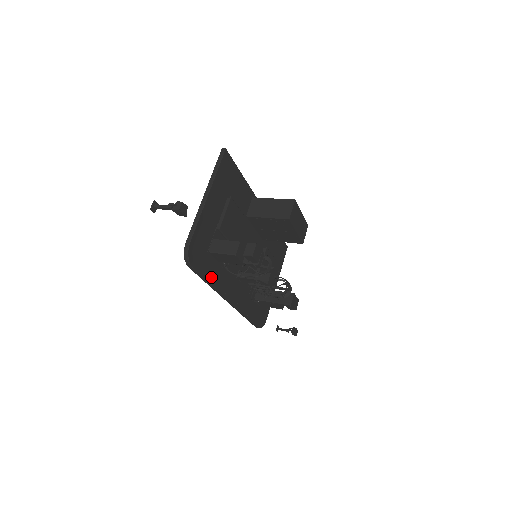
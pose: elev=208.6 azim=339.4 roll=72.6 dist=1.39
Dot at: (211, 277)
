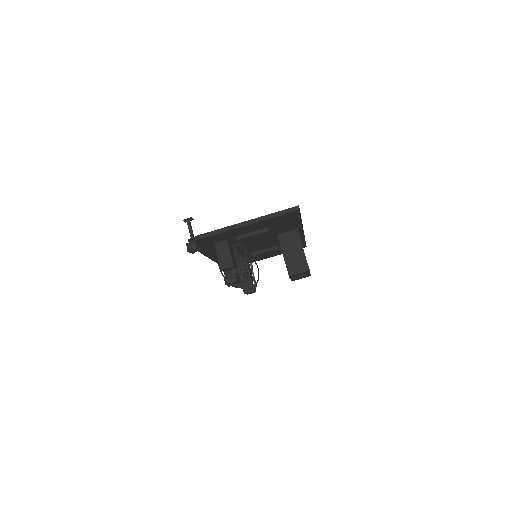
Dot at: (204, 250)
